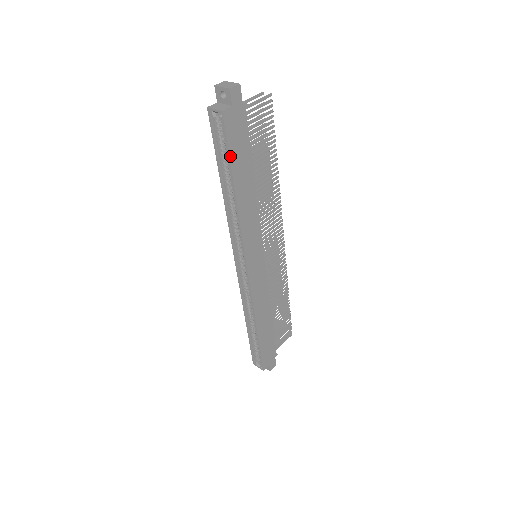
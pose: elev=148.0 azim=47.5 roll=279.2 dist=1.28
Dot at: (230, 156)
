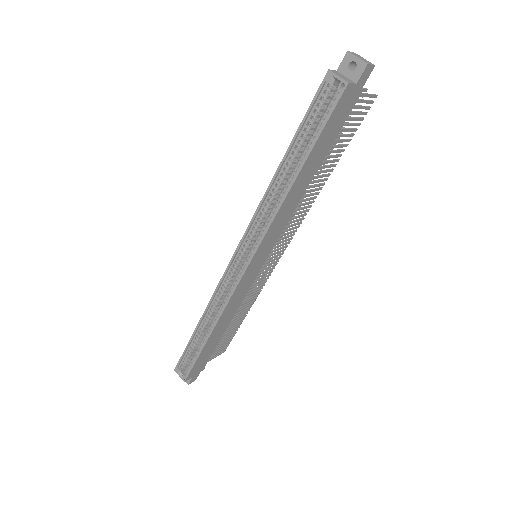
Dot at: (320, 136)
